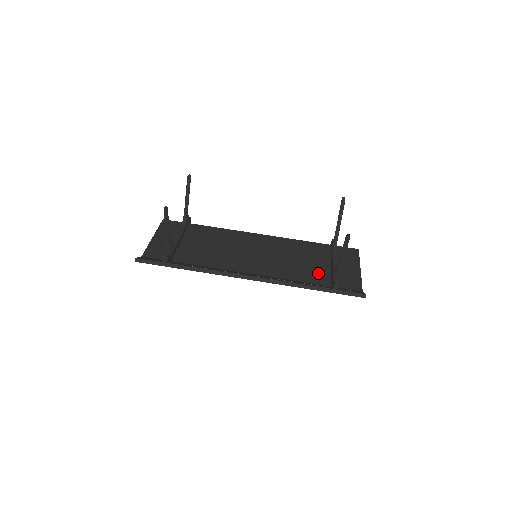
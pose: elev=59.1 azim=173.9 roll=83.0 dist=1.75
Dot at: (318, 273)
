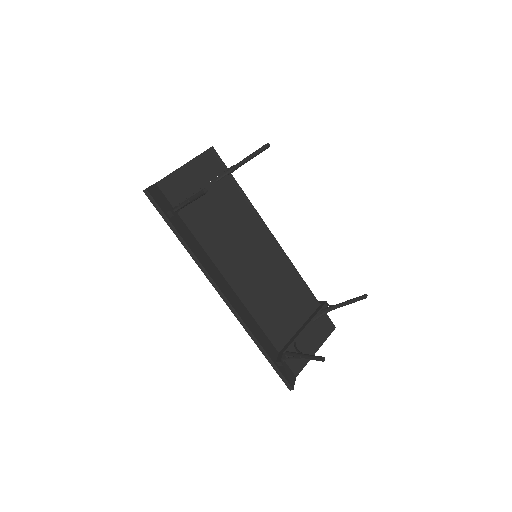
Dot at: (282, 329)
